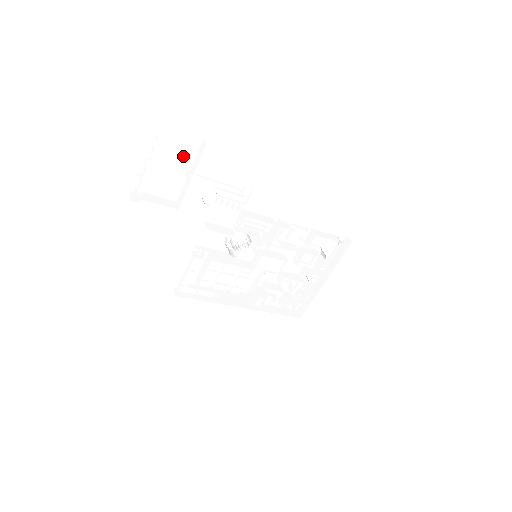
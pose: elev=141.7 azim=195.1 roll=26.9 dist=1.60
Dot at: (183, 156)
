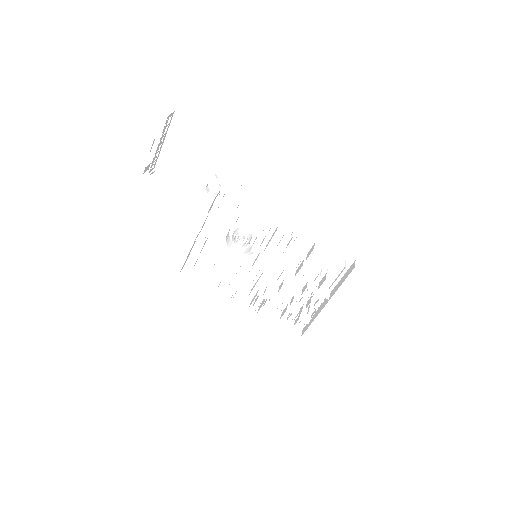
Dot at: (192, 145)
